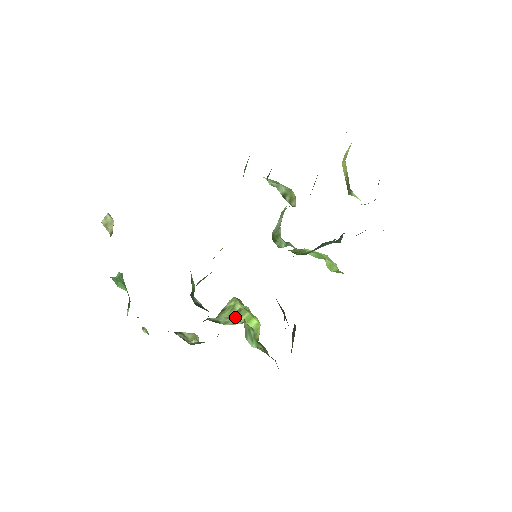
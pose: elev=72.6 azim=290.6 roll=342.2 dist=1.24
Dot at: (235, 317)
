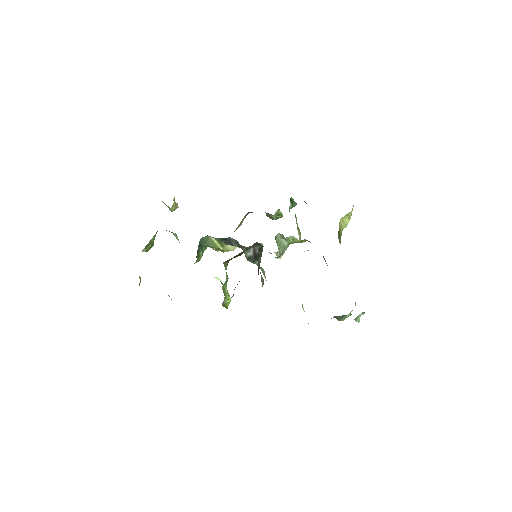
Dot at: occluded
